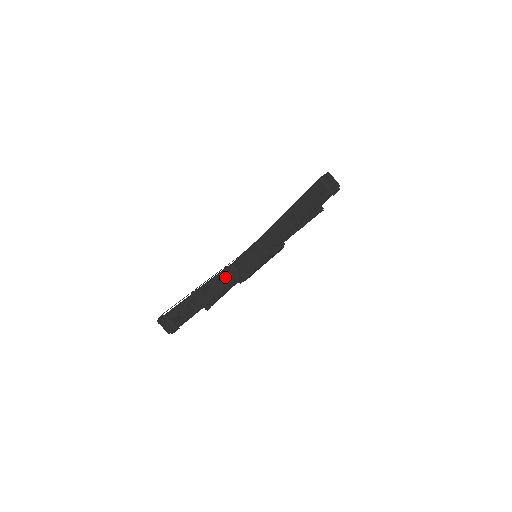
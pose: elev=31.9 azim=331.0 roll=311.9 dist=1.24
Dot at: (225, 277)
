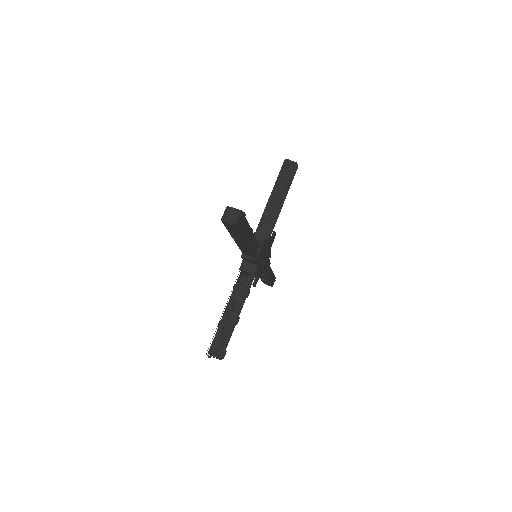
Dot at: (237, 295)
